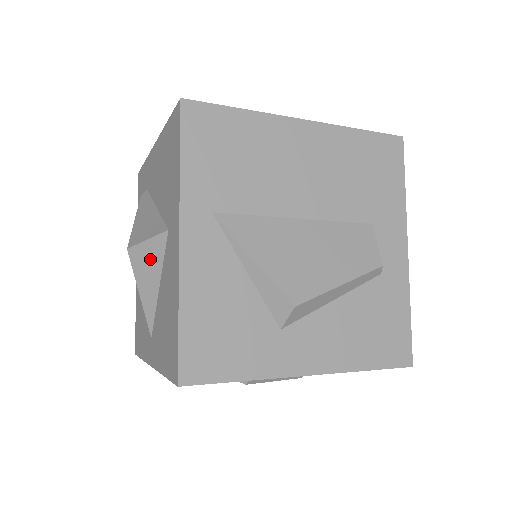
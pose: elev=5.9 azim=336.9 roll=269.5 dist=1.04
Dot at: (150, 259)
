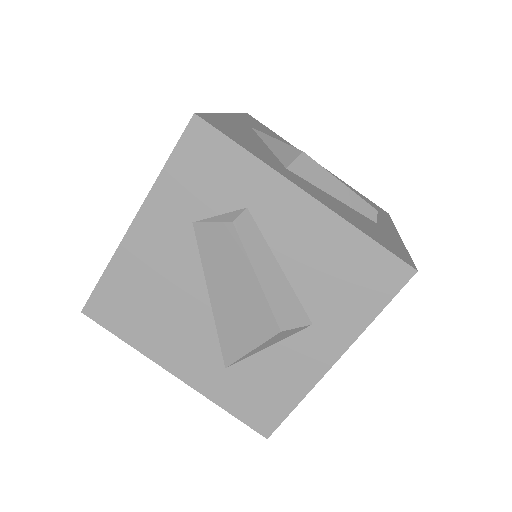
Dot at: occluded
